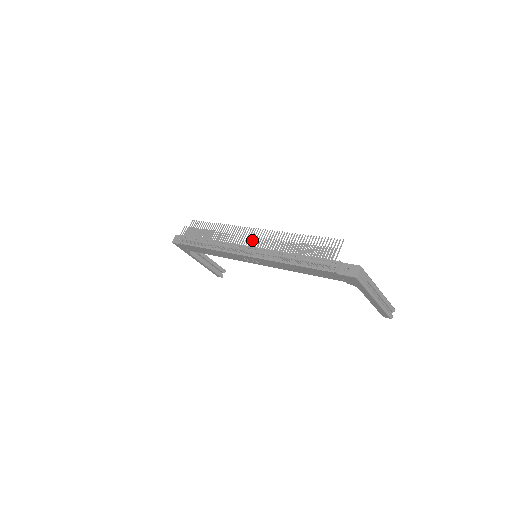
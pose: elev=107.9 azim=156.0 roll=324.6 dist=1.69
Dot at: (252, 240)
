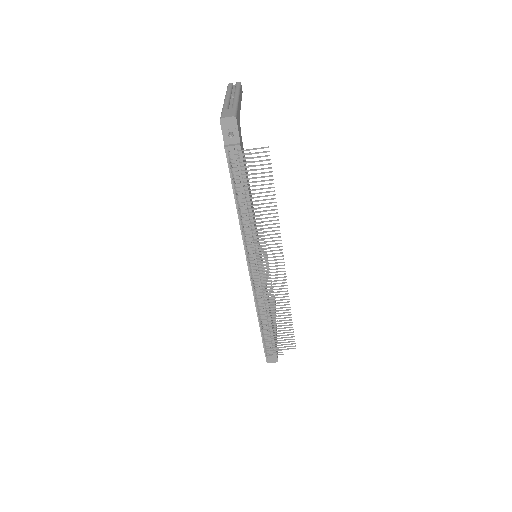
Dot at: (268, 267)
